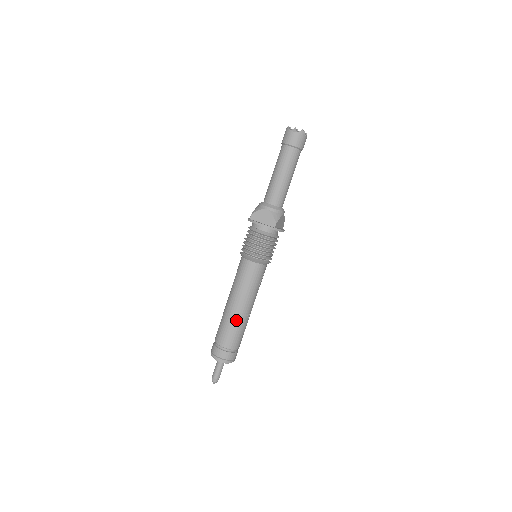
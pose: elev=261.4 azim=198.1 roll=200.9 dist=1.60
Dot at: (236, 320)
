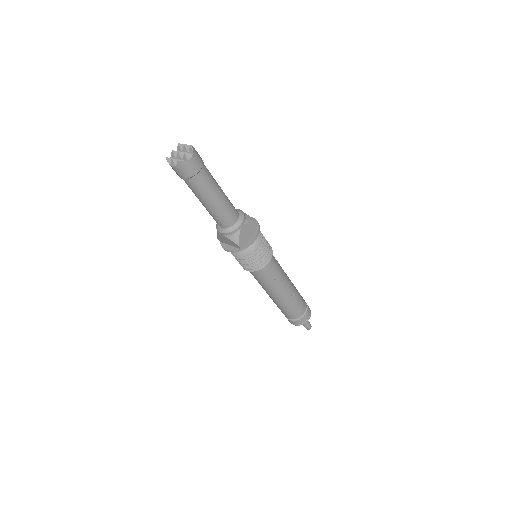
Dot at: (281, 304)
